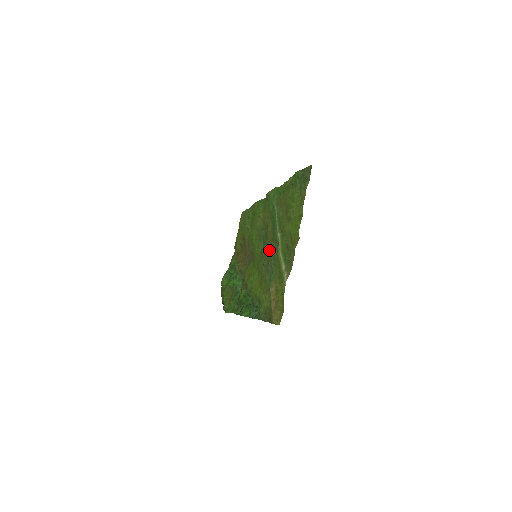
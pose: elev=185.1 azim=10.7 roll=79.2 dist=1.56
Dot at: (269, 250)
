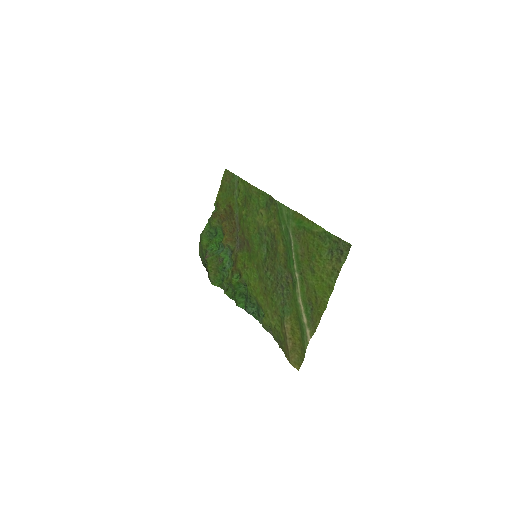
Dot at: (279, 273)
